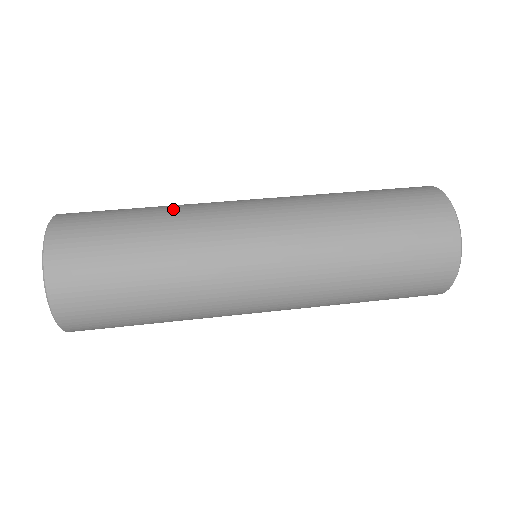
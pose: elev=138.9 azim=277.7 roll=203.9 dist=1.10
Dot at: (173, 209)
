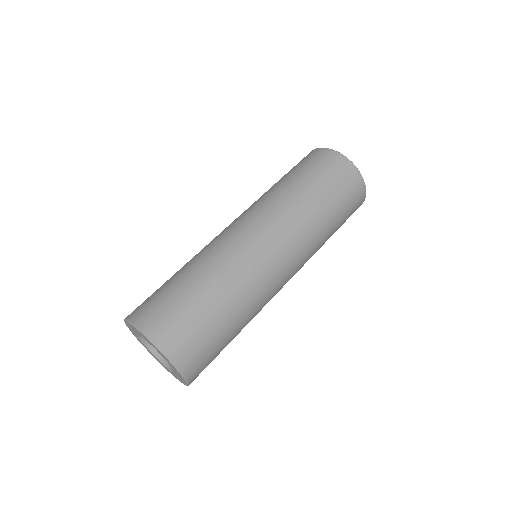
Dot at: occluded
